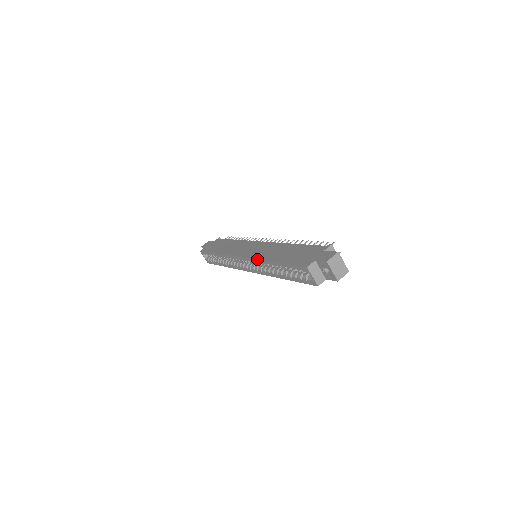
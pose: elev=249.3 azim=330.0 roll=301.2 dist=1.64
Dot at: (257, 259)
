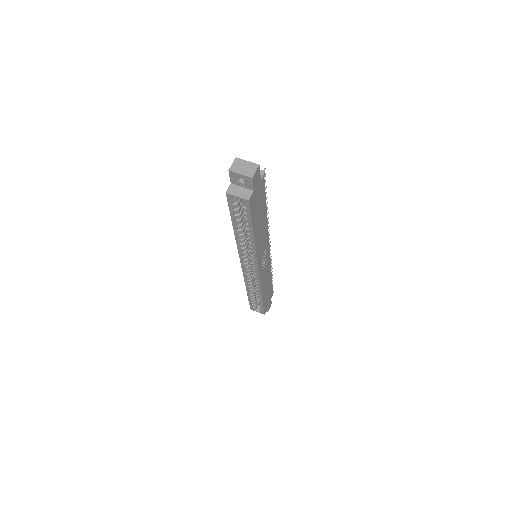
Dot at: (237, 247)
